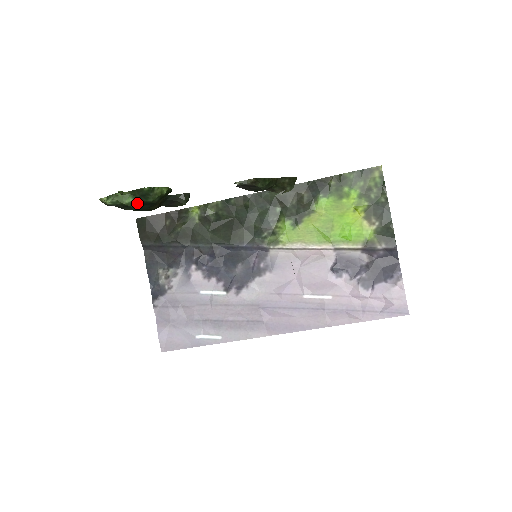
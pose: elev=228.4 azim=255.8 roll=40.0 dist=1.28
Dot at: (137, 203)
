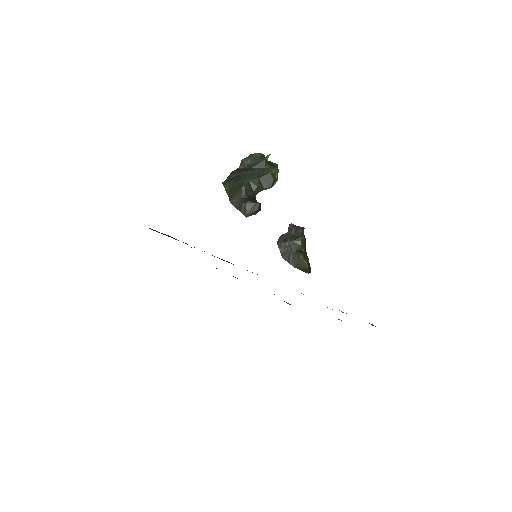
Dot at: (267, 163)
